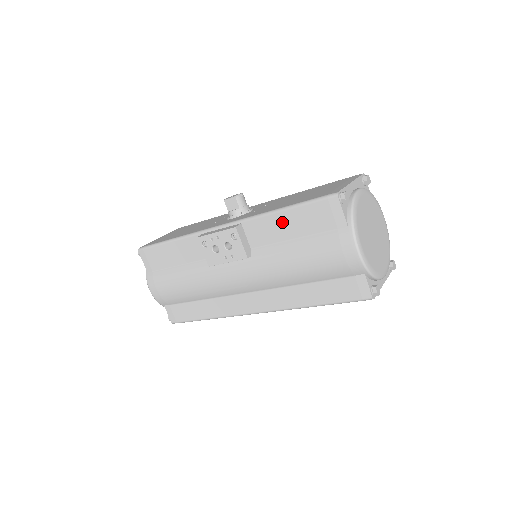
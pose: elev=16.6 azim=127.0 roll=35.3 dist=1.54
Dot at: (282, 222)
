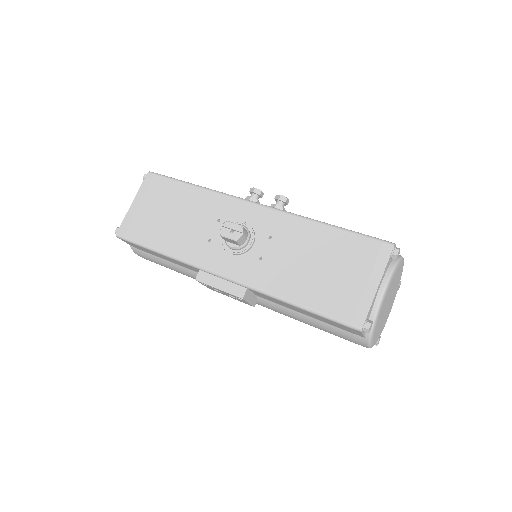
Dot at: (295, 308)
